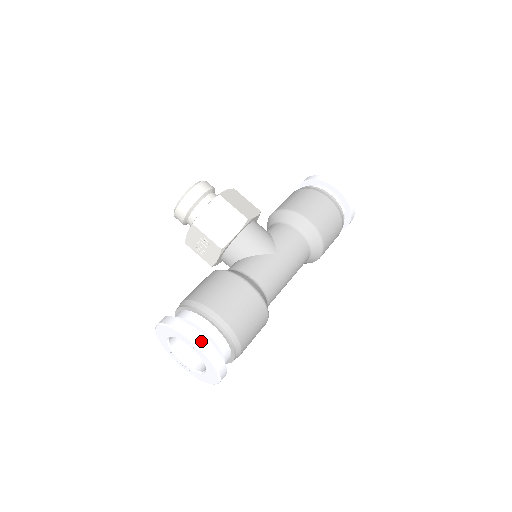
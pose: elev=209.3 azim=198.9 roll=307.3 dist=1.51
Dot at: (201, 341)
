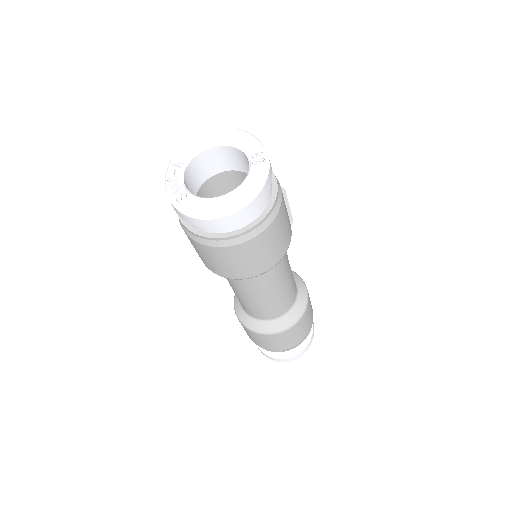
Dot at: occluded
